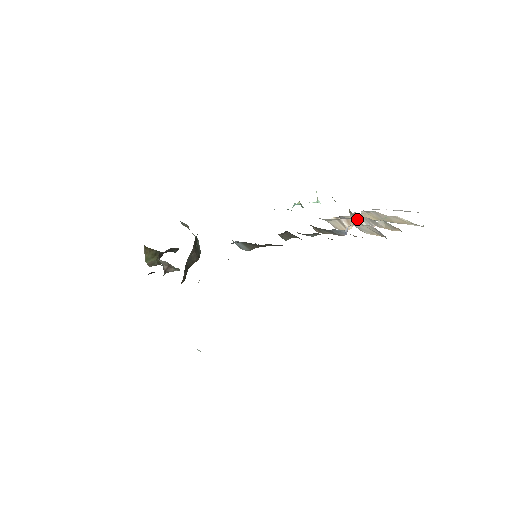
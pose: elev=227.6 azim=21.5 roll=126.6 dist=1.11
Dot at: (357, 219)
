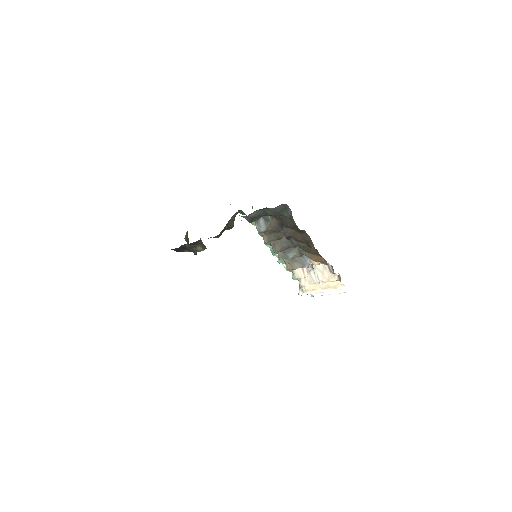
Dot at: (311, 273)
